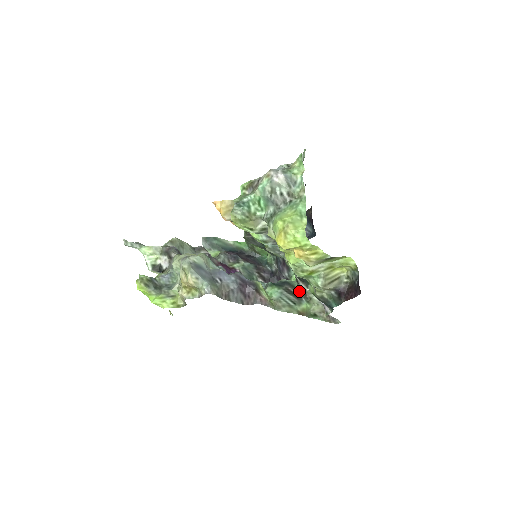
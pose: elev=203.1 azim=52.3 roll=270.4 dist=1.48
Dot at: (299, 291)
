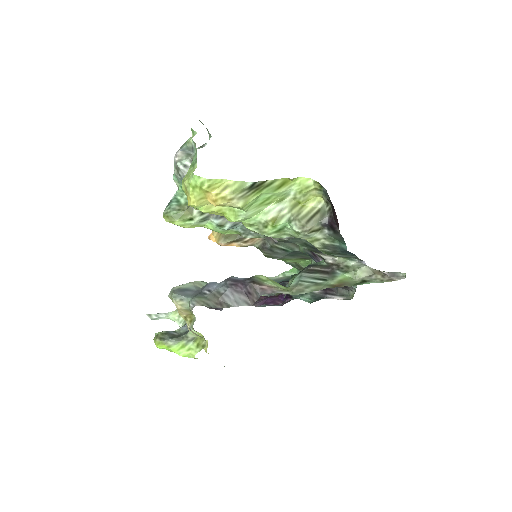
Dot at: (329, 266)
